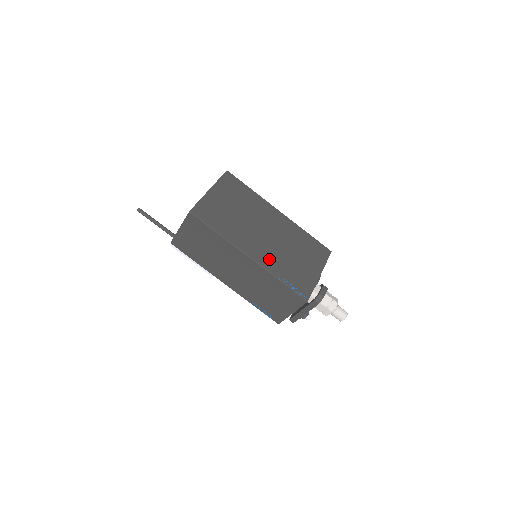
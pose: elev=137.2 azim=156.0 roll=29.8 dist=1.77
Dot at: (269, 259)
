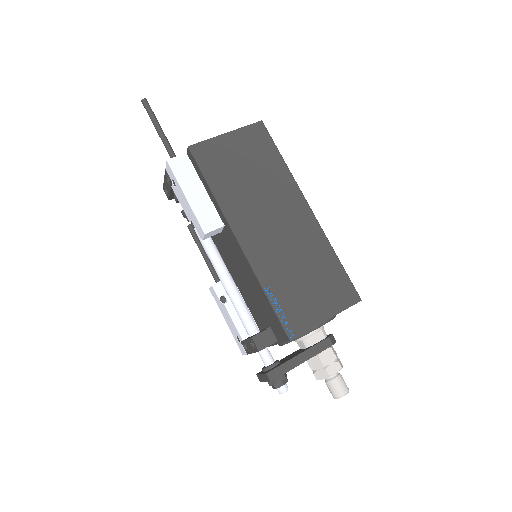
Dot at: occluded
